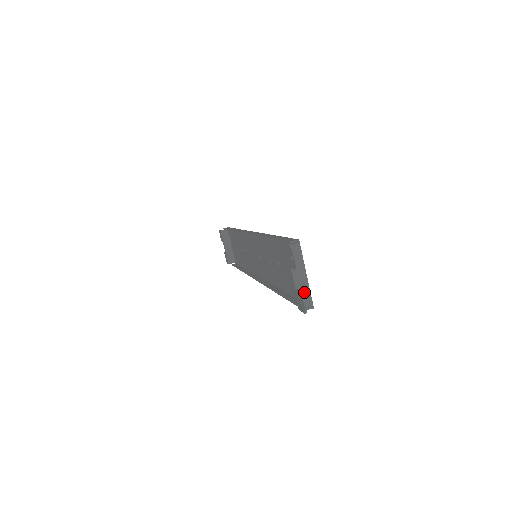
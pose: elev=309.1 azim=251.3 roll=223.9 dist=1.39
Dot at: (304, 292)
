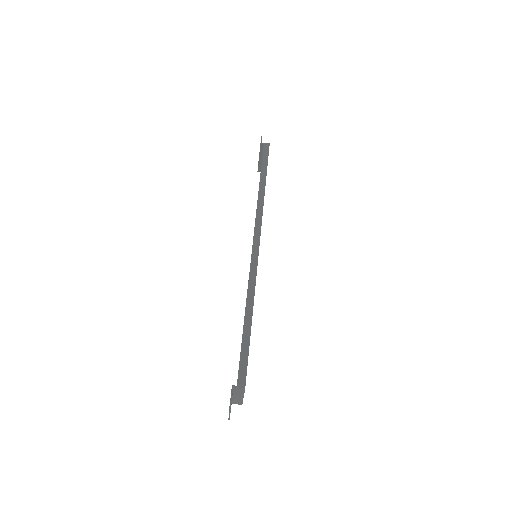
Dot at: (238, 400)
